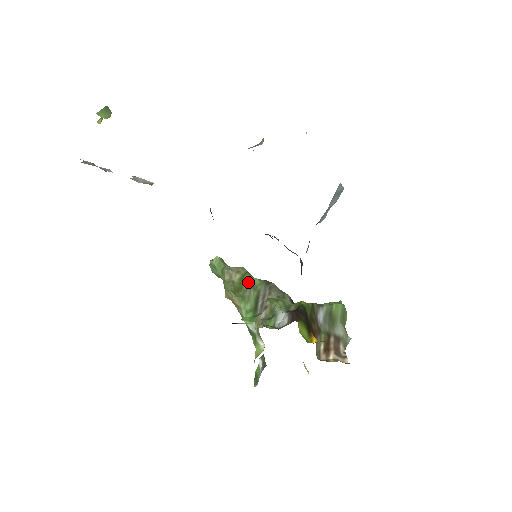
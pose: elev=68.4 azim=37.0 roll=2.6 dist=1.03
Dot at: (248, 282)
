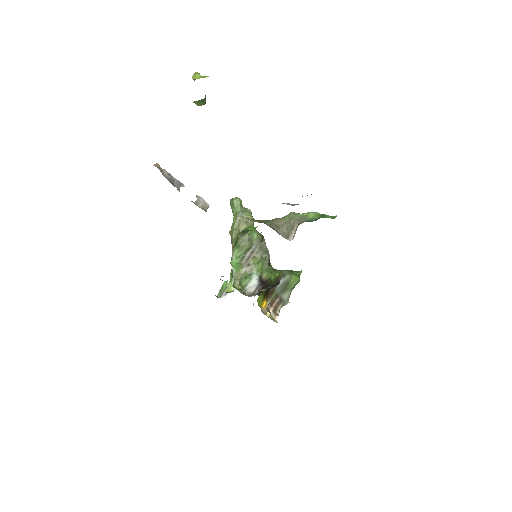
Dot at: (249, 235)
